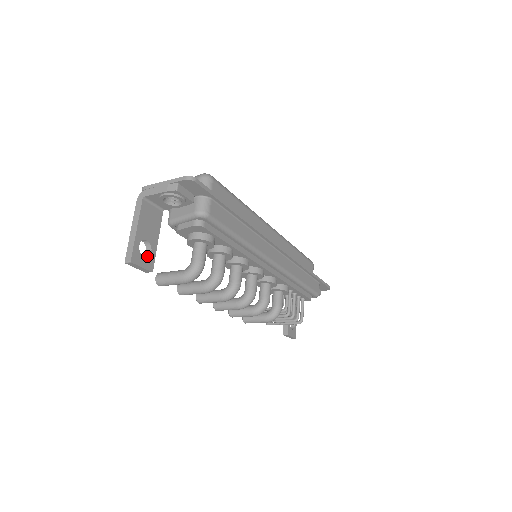
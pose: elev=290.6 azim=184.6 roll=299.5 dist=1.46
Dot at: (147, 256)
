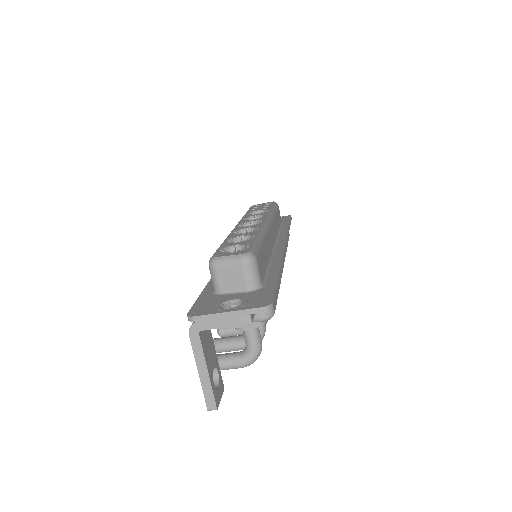
Dot at: (217, 381)
